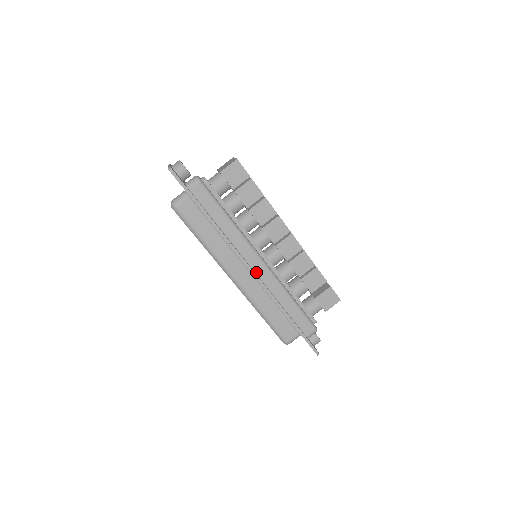
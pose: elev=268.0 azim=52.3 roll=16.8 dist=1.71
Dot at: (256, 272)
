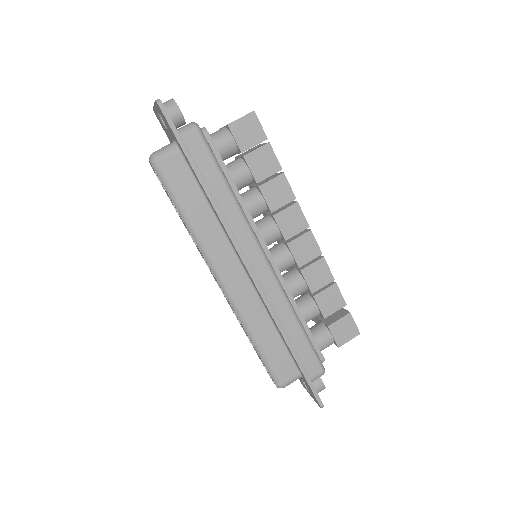
Dot at: (256, 276)
